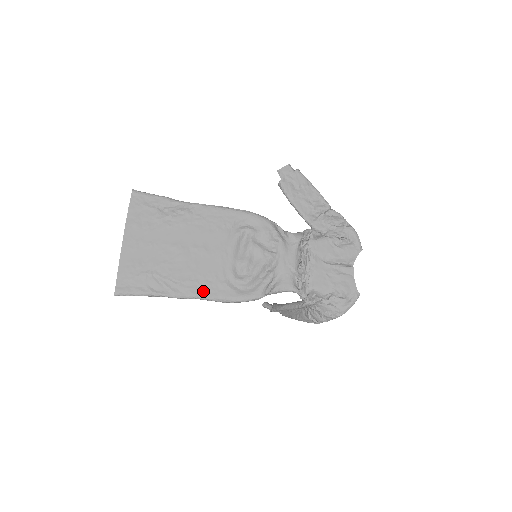
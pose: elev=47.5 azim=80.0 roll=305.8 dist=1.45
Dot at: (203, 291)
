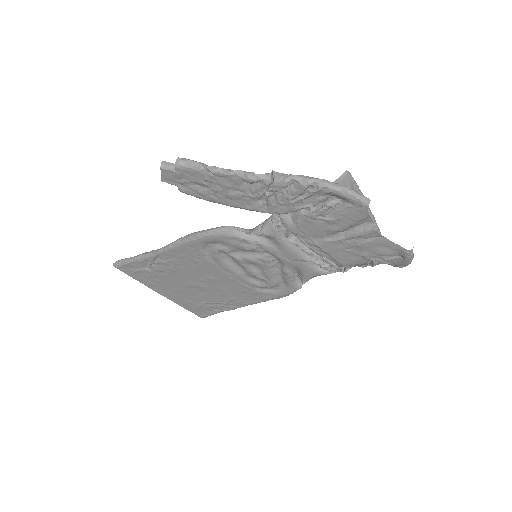
Dot at: (249, 301)
